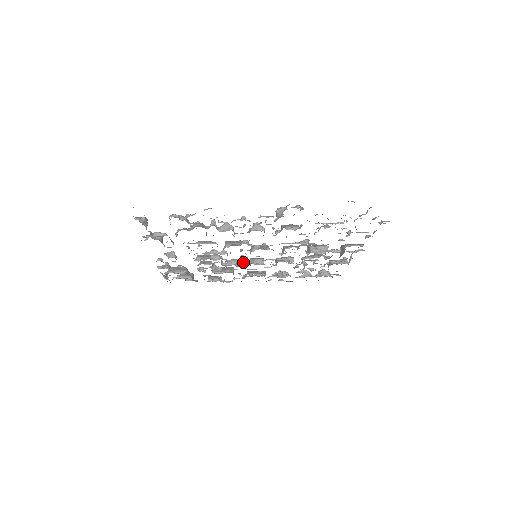
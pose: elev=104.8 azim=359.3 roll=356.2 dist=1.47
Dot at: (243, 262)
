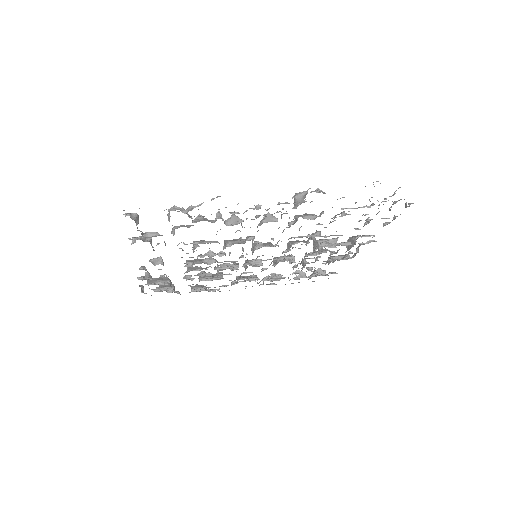
Dot at: (238, 265)
